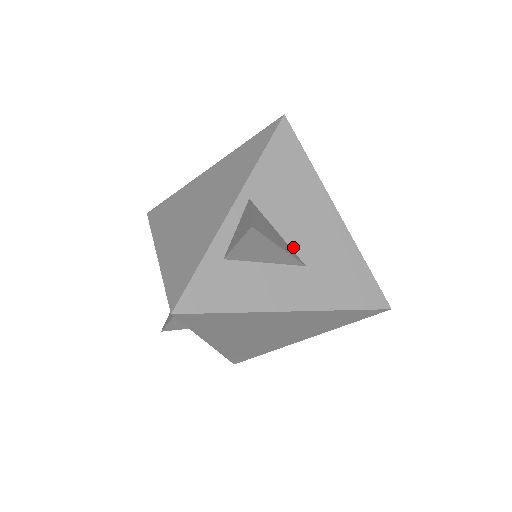
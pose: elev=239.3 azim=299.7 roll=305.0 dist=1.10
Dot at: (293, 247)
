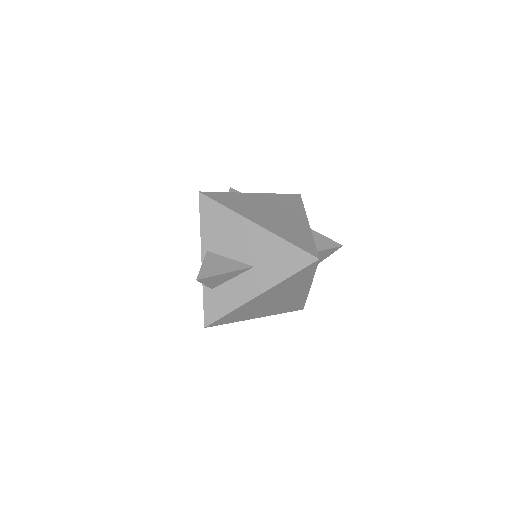
Dot at: (242, 261)
